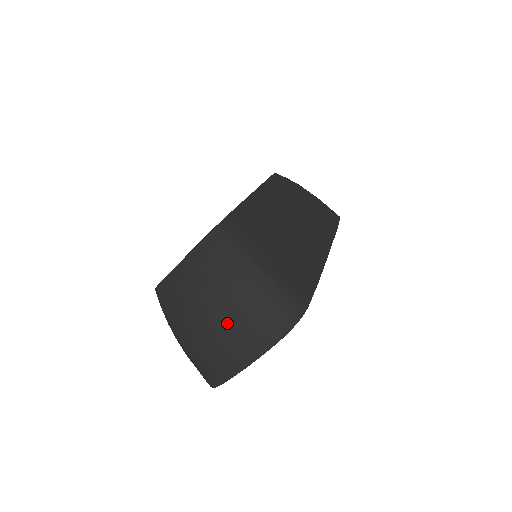
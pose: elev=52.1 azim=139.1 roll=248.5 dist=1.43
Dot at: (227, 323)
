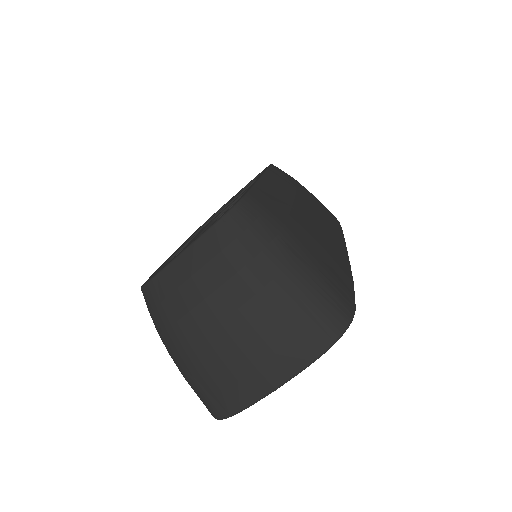
Dot at: (254, 329)
